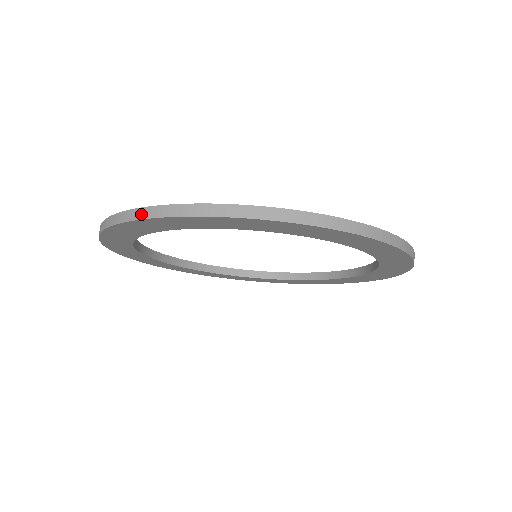
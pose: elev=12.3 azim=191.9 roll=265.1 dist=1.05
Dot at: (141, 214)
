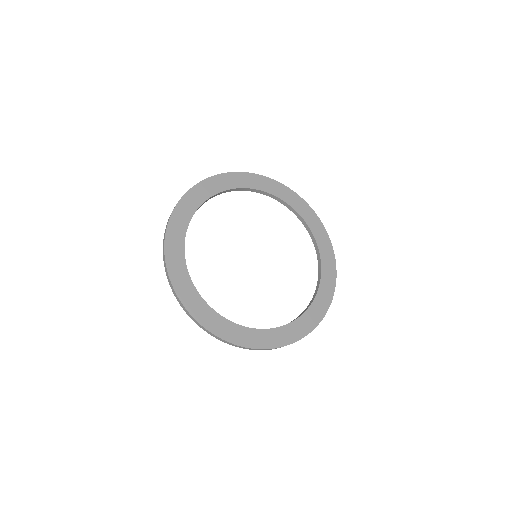
Dot at: (163, 247)
